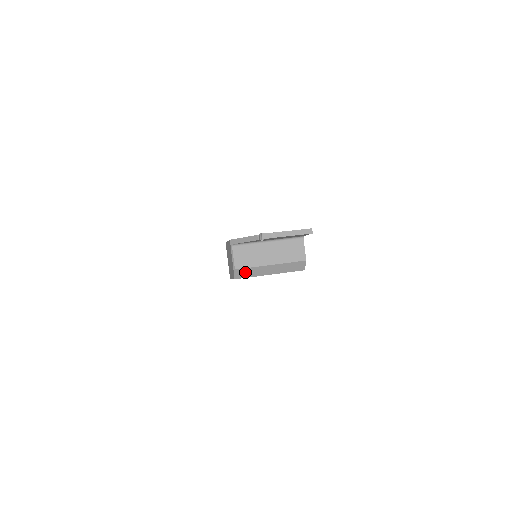
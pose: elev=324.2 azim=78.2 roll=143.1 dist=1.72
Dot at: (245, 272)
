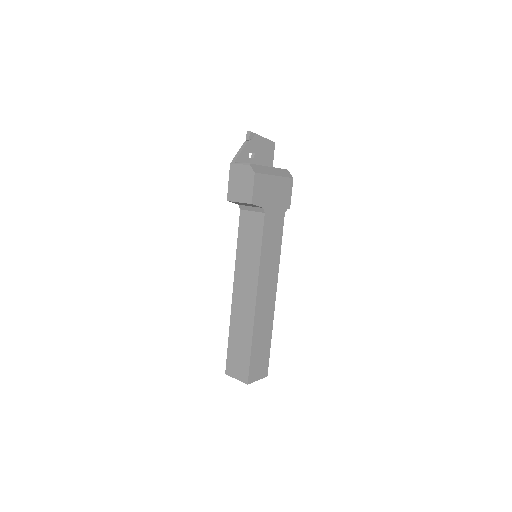
Dot at: (258, 168)
